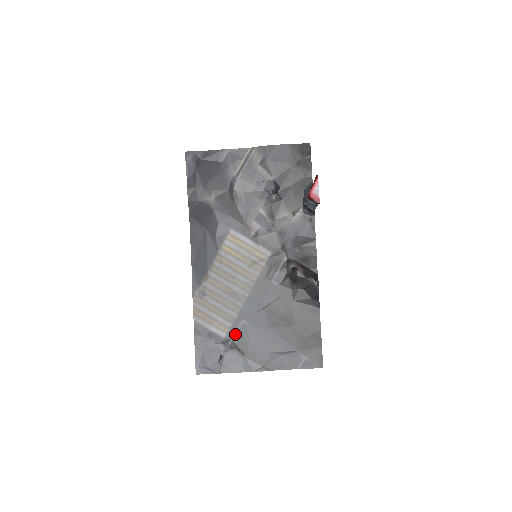
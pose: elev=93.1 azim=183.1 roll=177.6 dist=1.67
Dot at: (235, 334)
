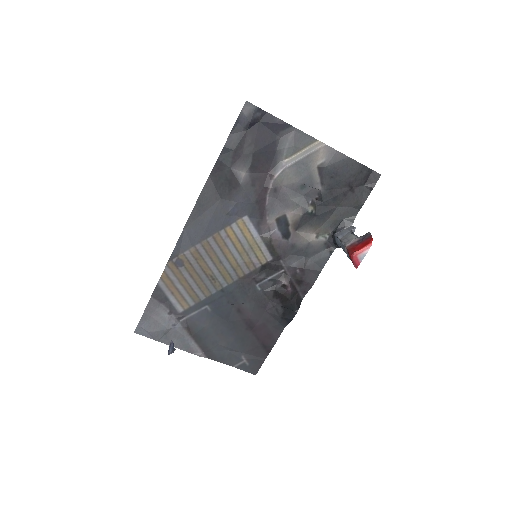
Dot at: (193, 314)
